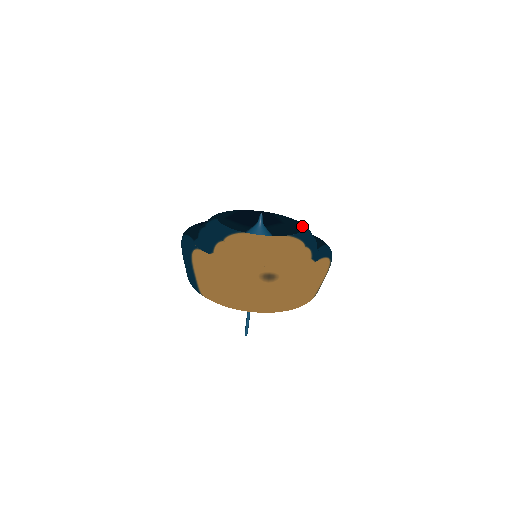
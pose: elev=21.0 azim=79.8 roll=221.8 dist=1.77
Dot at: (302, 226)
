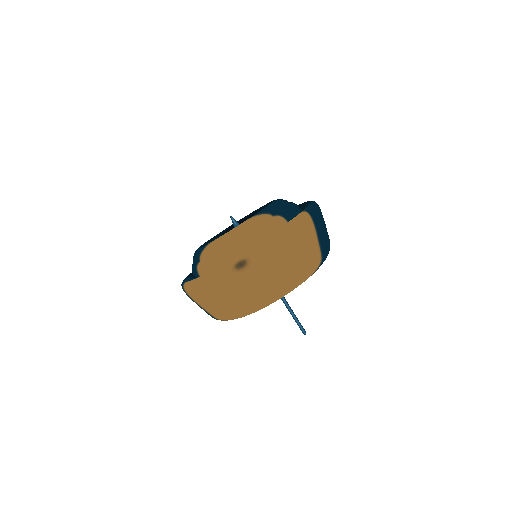
Dot at: (273, 201)
